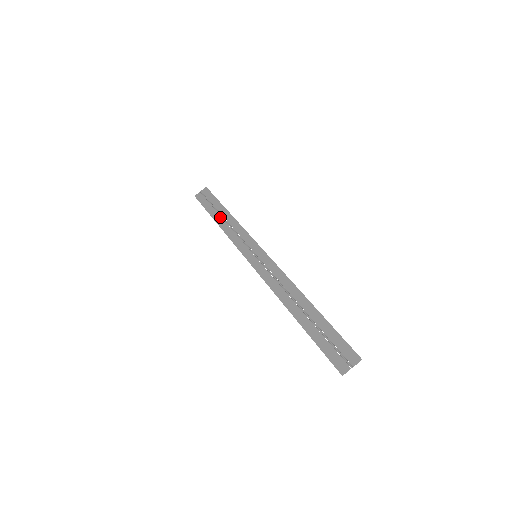
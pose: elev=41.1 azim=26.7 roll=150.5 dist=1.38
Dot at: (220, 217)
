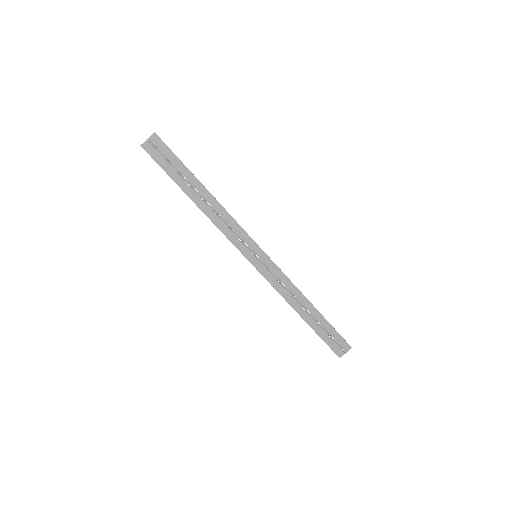
Dot at: (196, 195)
